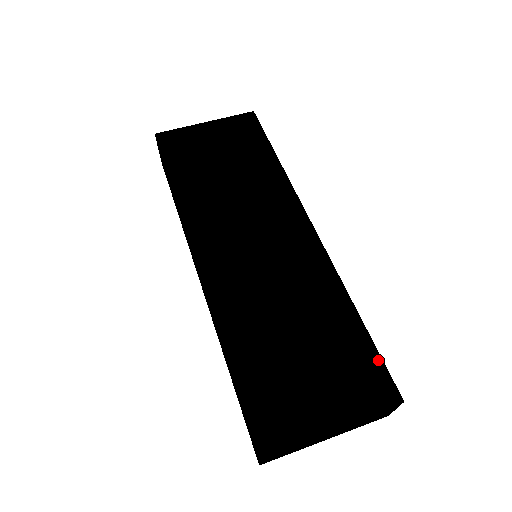
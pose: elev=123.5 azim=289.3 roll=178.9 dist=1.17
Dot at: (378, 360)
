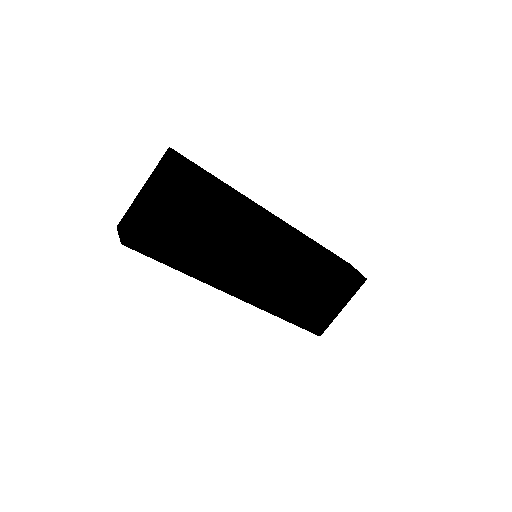
Dot at: (352, 272)
